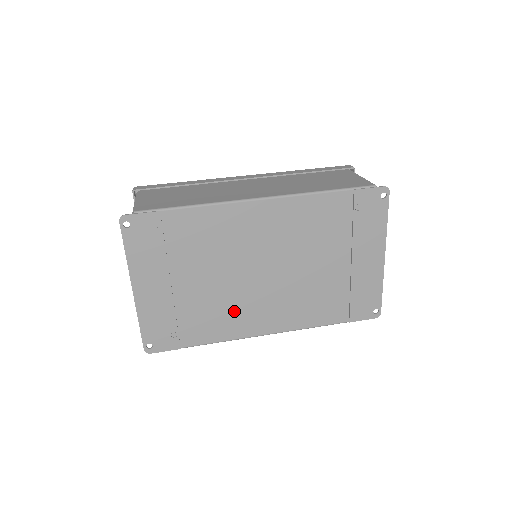
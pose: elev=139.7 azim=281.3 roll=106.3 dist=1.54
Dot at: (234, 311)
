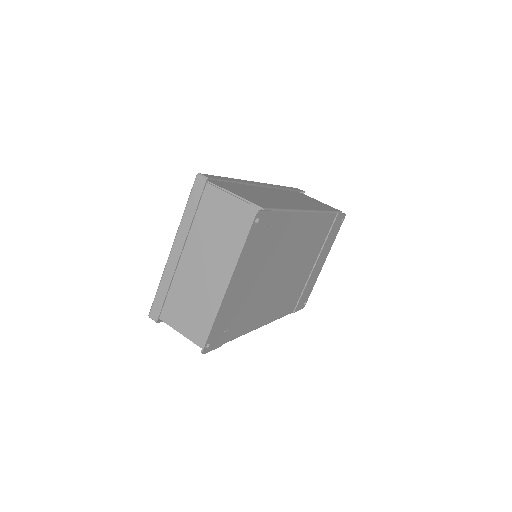
Dot at: (260, 306)
